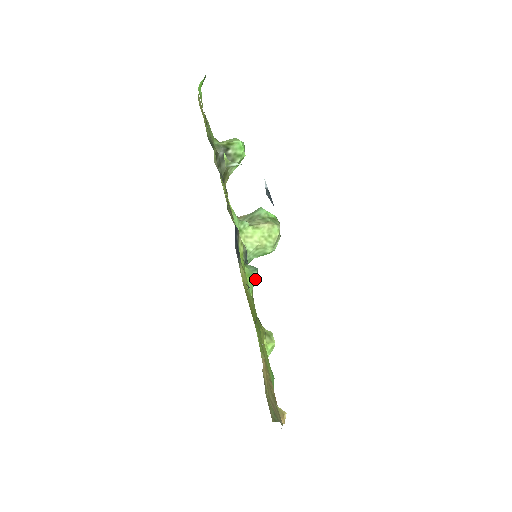
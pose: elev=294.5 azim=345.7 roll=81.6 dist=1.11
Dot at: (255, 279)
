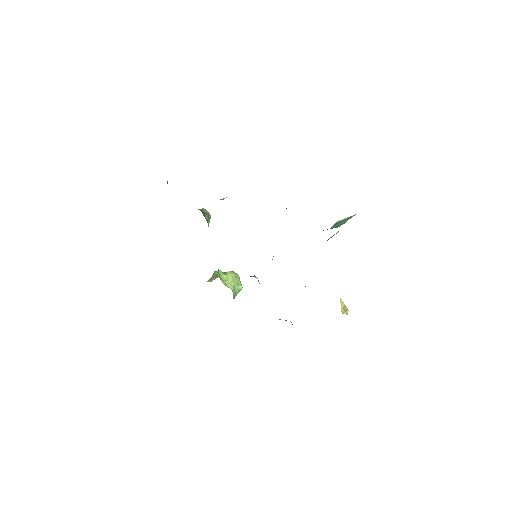
Dot at: (258, 280)
